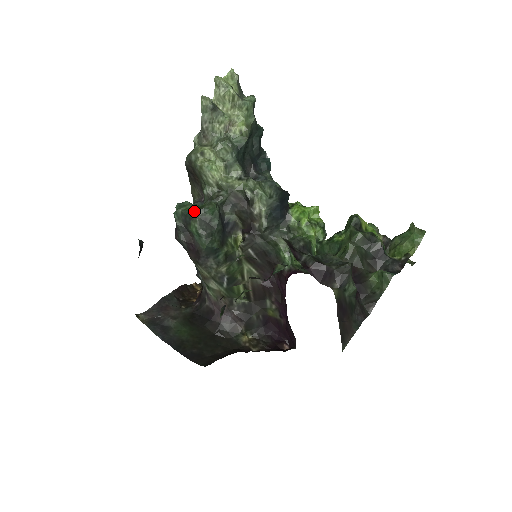
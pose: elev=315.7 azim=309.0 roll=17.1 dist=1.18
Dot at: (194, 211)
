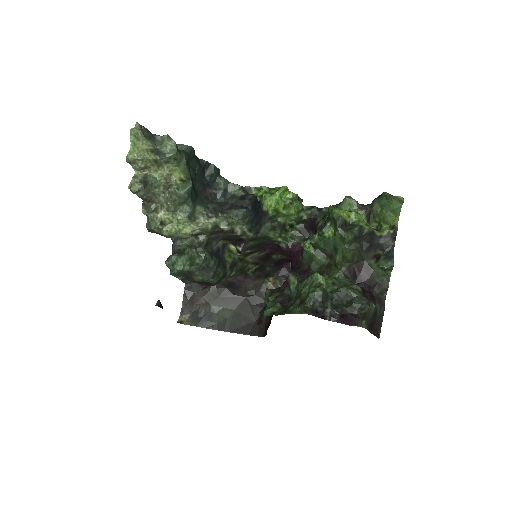
Dot at: (191, 271)
